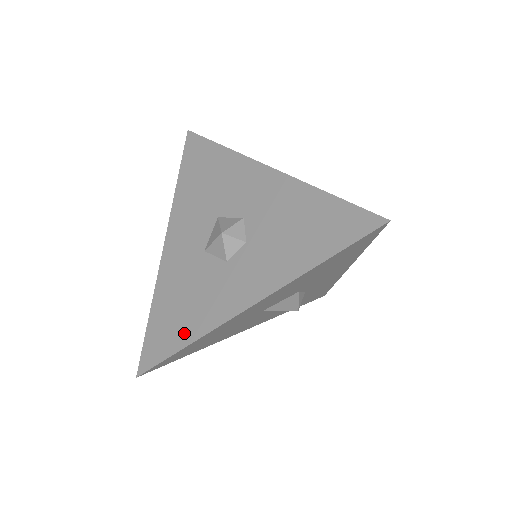
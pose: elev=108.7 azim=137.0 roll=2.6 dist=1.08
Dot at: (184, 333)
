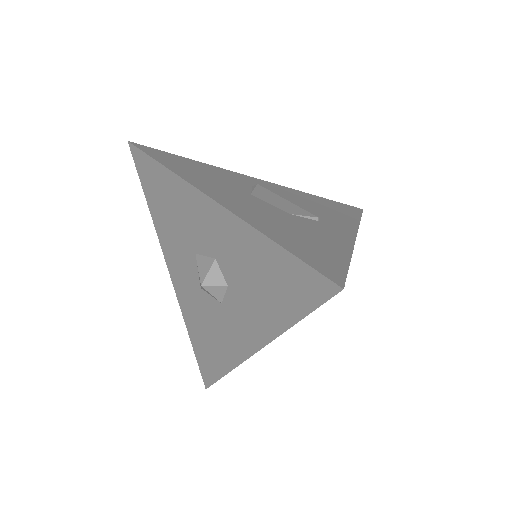
Dot at: (220, 363)
